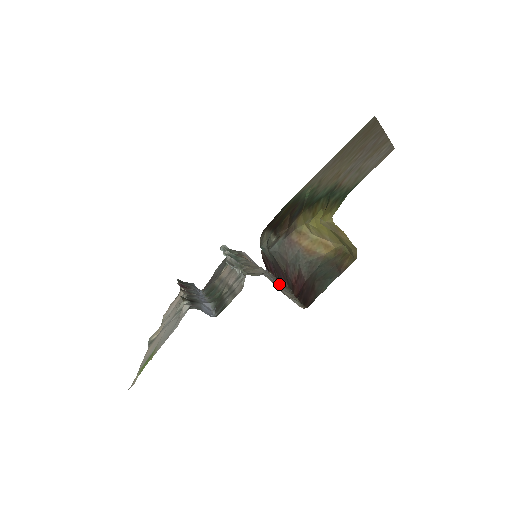
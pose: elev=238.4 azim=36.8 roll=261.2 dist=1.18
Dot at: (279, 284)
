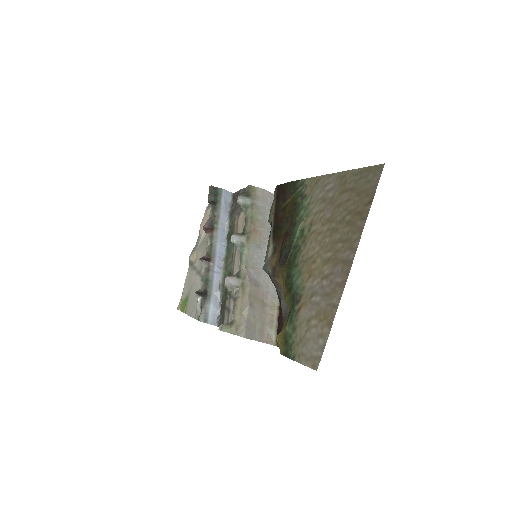
Dot at: occluded
